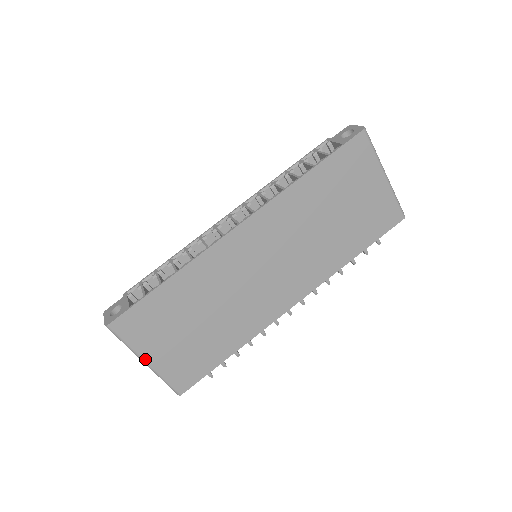
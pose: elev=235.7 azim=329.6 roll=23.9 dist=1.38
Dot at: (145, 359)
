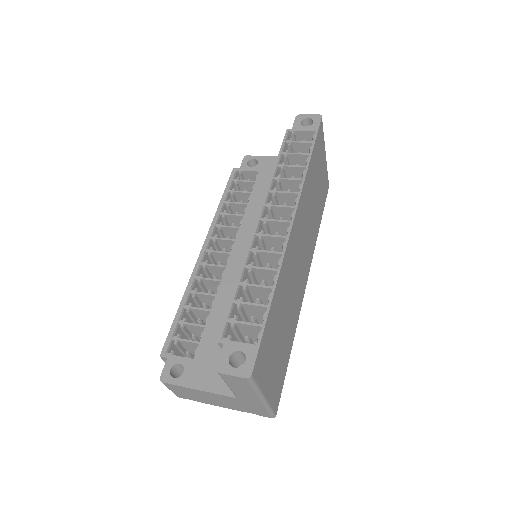
Dot at: (265, 395)
